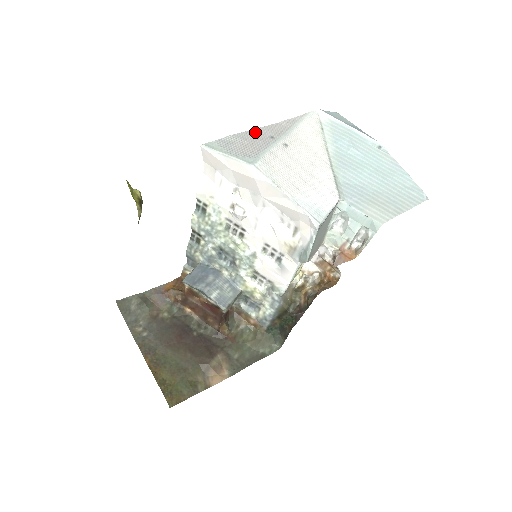
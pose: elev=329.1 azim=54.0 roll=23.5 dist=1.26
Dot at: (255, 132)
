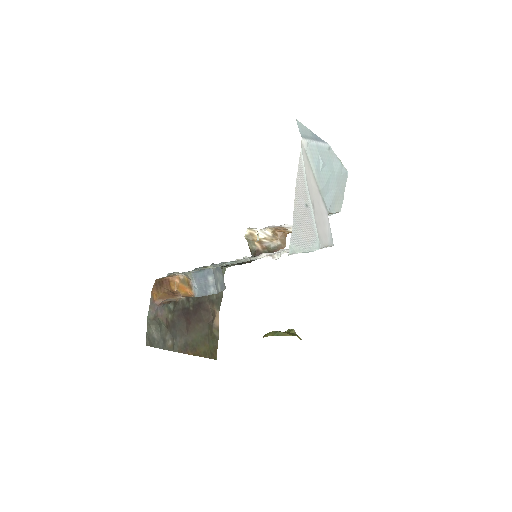
Dot at: (297, 208)
